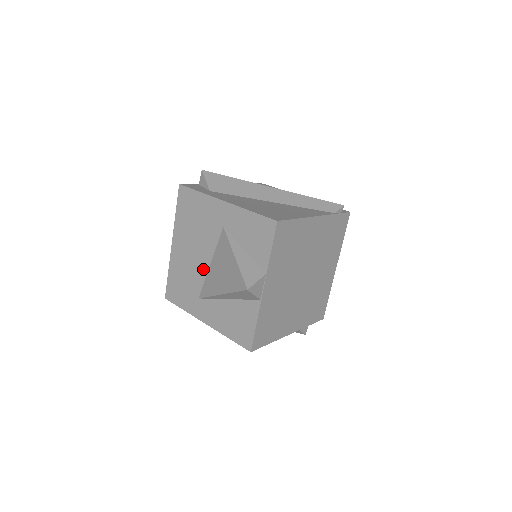
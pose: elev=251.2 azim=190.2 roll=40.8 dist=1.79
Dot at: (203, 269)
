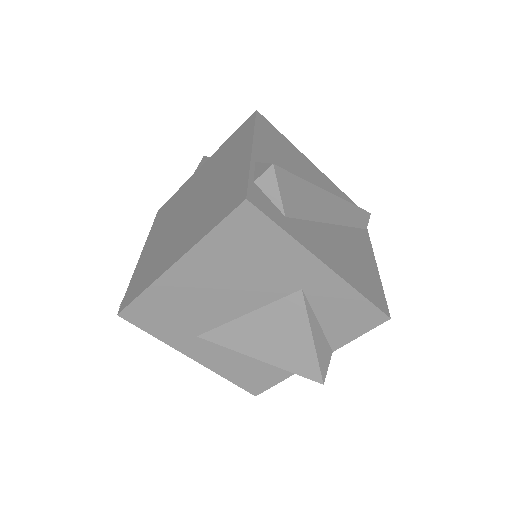
Dot at: (228, 314)
